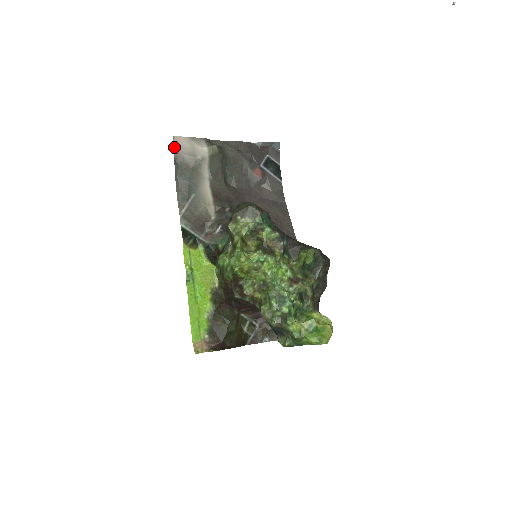
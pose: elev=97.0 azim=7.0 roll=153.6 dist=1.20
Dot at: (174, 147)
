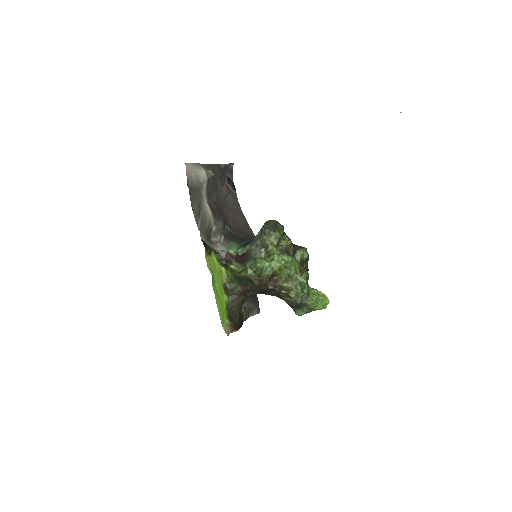
Dot at: (186, 173)
